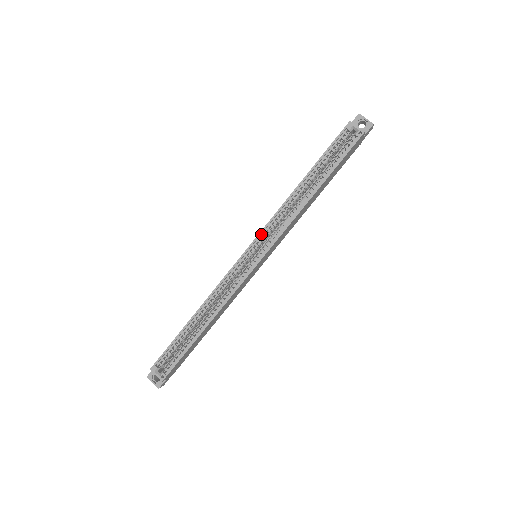
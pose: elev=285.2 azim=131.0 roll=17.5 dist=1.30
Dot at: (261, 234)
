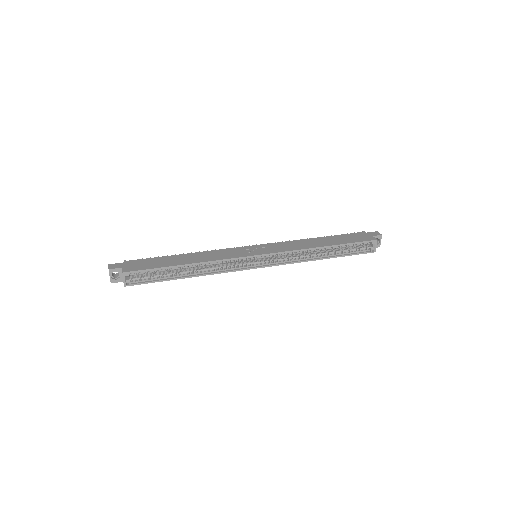
Dot at: (276, 253)
